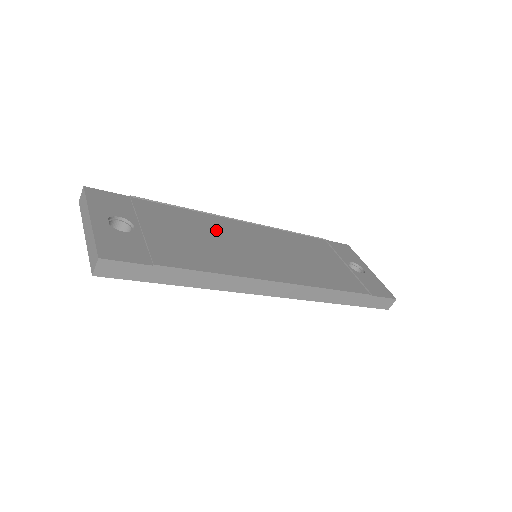
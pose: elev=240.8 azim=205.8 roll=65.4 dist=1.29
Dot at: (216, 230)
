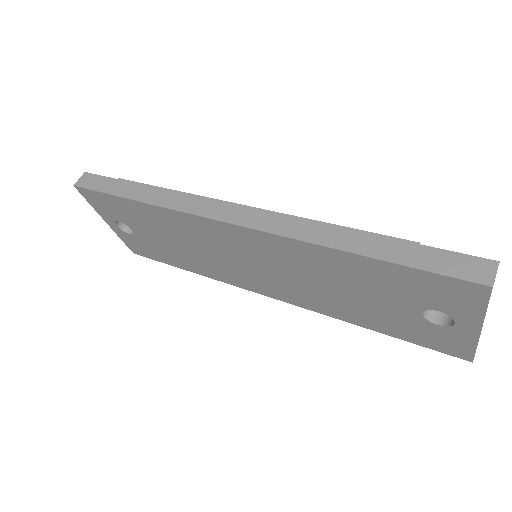
Dot at: occluded
